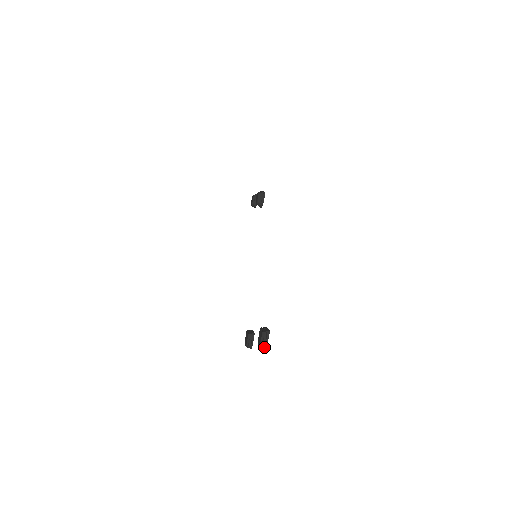
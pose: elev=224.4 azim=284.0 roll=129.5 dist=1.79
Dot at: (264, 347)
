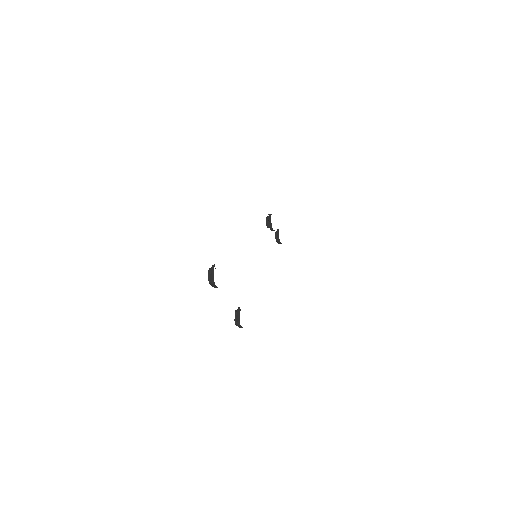
Dot at: (212, 282)
